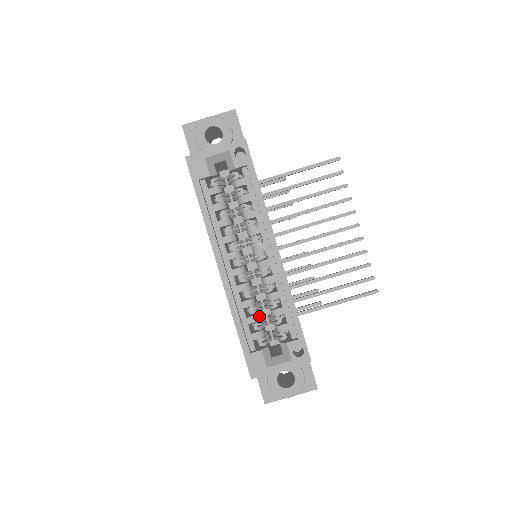
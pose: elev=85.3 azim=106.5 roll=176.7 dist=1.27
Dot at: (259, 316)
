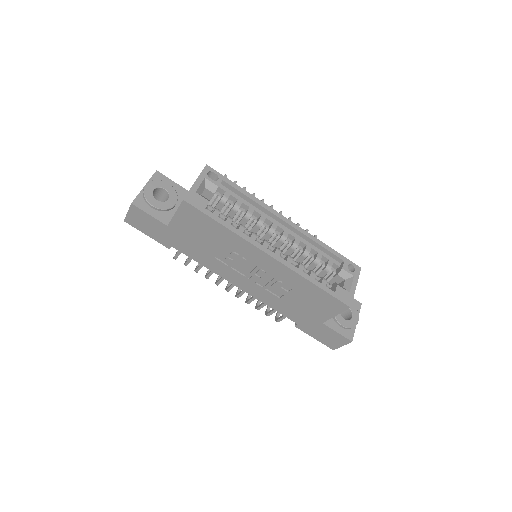
Dot at: (312, 271)
